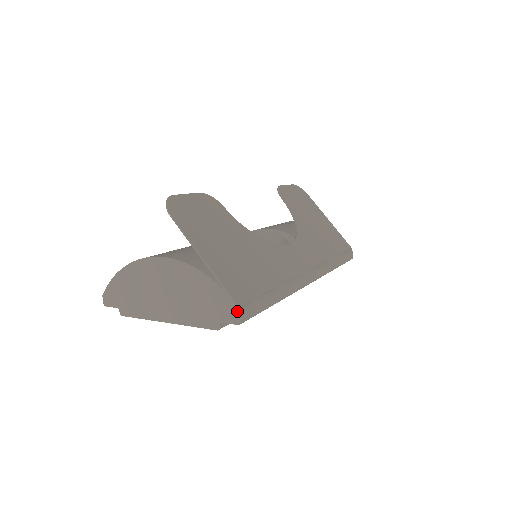
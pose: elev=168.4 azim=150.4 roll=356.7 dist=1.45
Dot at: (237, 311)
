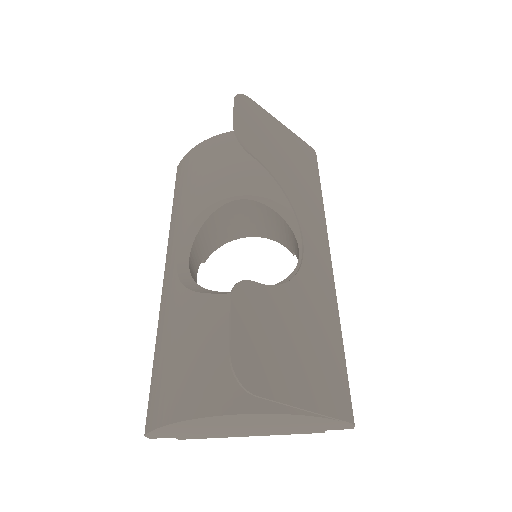
Dot at: (351, 425)
